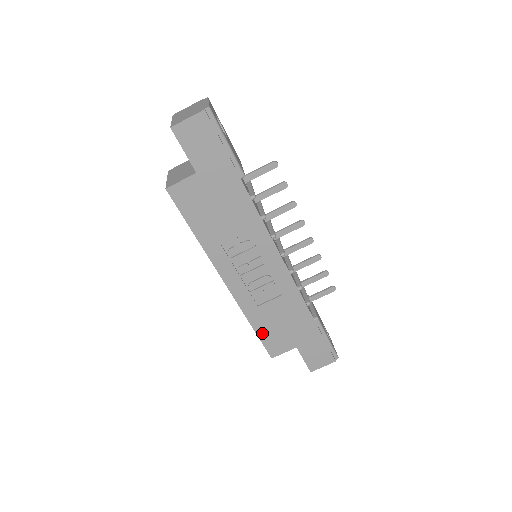
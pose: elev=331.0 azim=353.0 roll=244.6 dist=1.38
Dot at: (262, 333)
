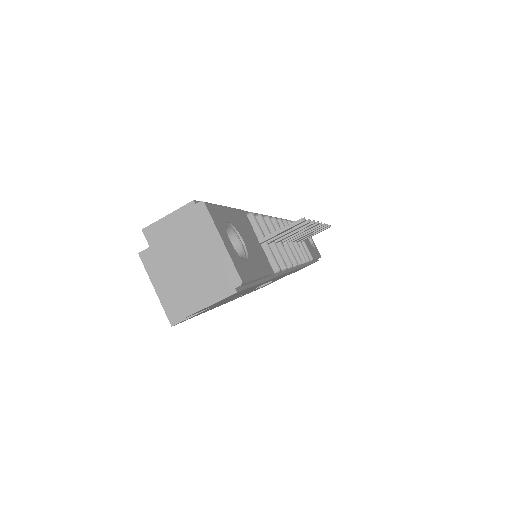
Dot at: occluded
